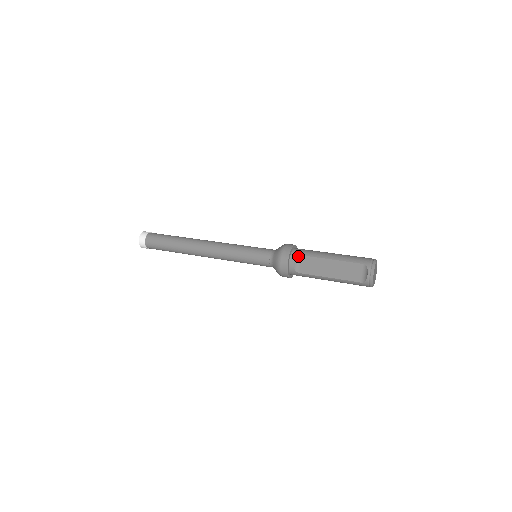
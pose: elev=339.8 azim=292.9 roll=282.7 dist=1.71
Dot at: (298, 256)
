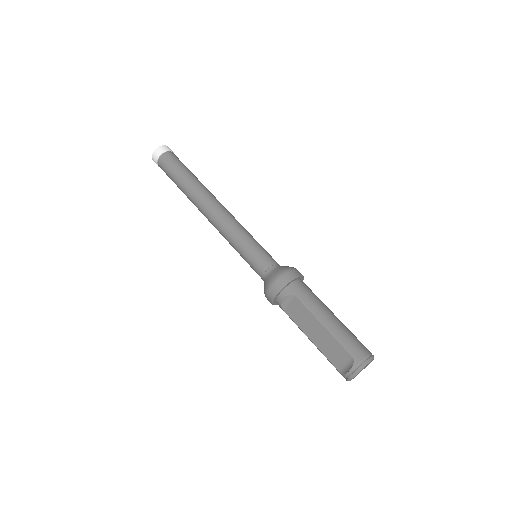
Dot at: (292, 295)
